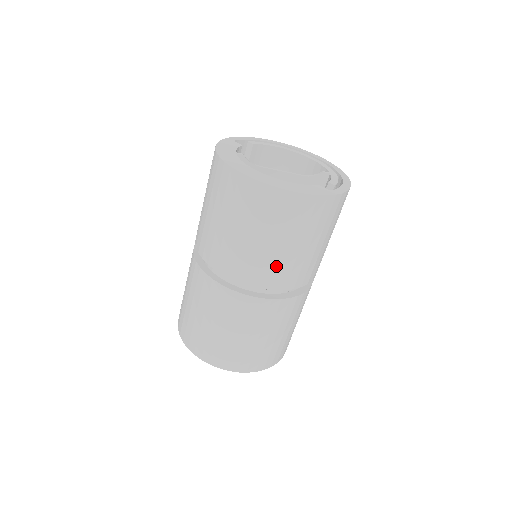
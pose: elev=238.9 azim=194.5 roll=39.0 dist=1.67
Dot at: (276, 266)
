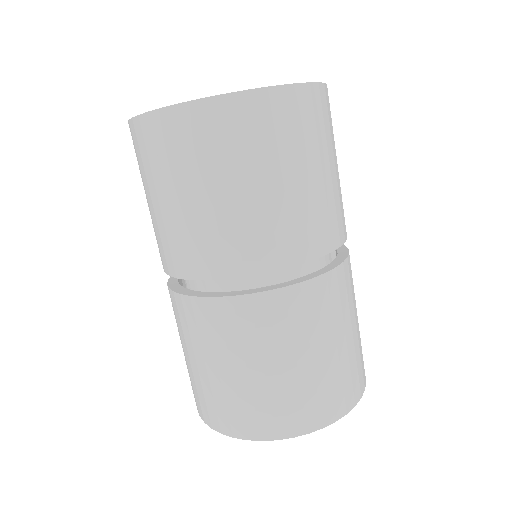
Dot at: (321, 212)
